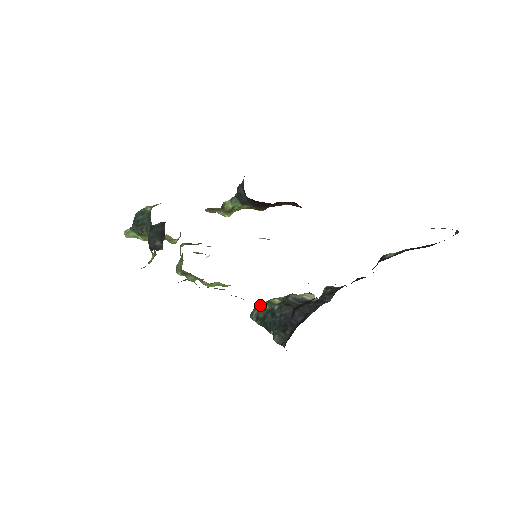
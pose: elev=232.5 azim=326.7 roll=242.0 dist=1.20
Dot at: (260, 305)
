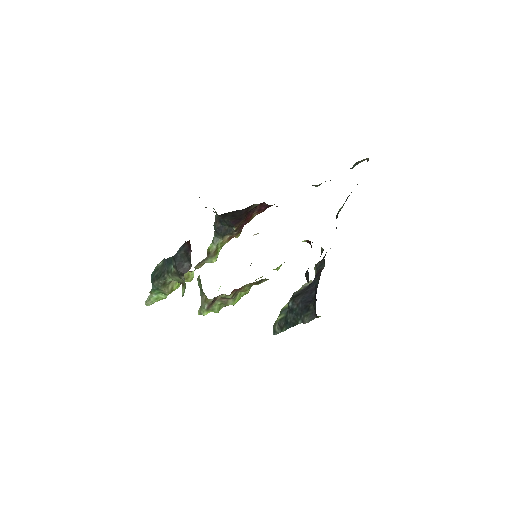
Dot at: occluded
